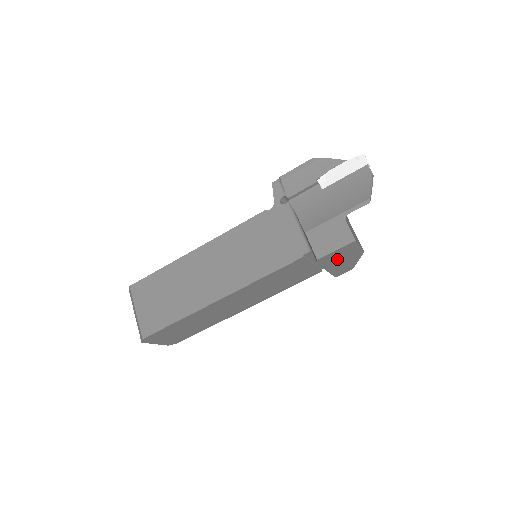
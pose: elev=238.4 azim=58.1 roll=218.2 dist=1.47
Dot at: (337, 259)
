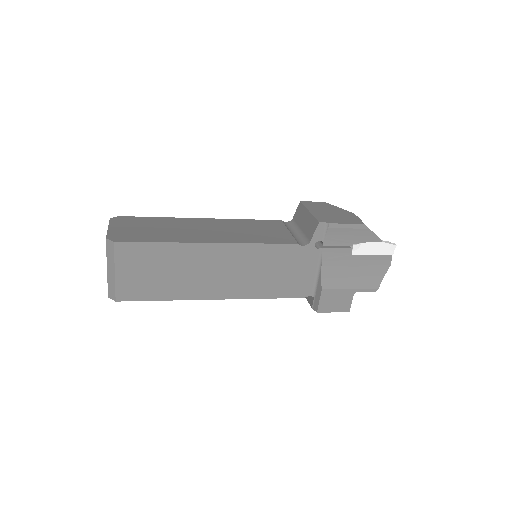
Dot at: occluded
